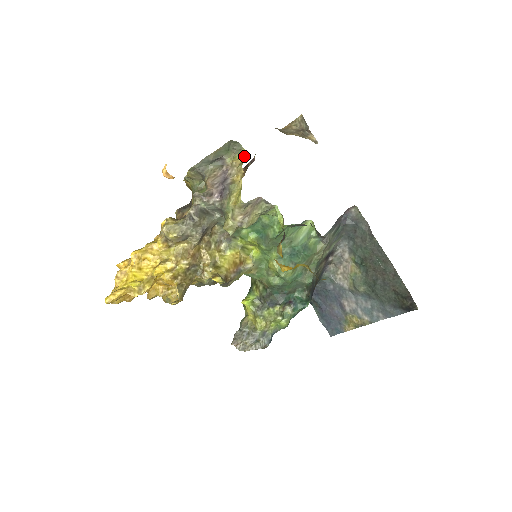
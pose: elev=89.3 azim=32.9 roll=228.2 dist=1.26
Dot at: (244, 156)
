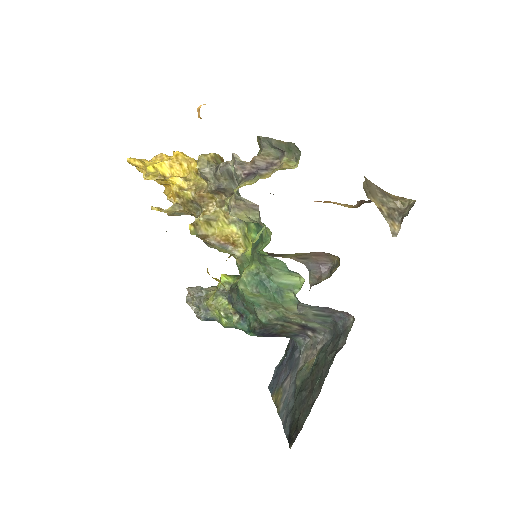
Dot at: (292, 167)
